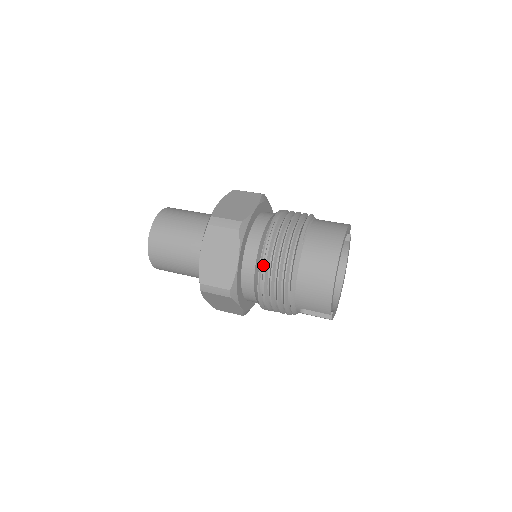
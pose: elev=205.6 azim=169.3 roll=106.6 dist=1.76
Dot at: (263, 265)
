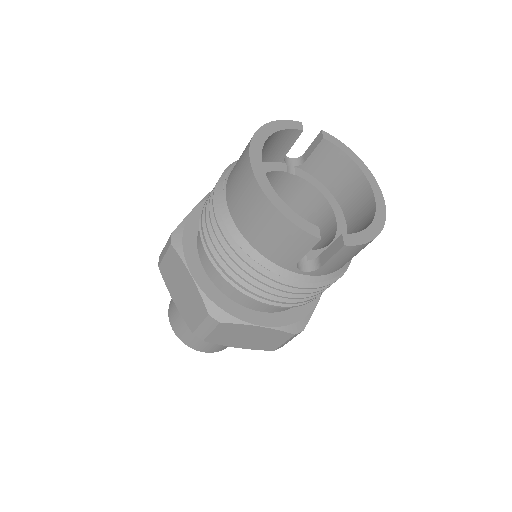
Dot at: (212, 256)
